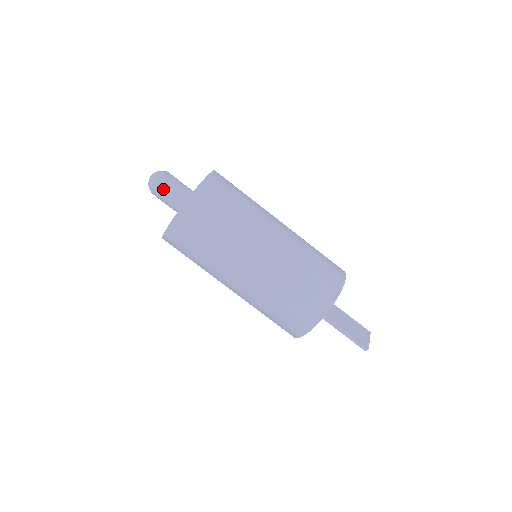
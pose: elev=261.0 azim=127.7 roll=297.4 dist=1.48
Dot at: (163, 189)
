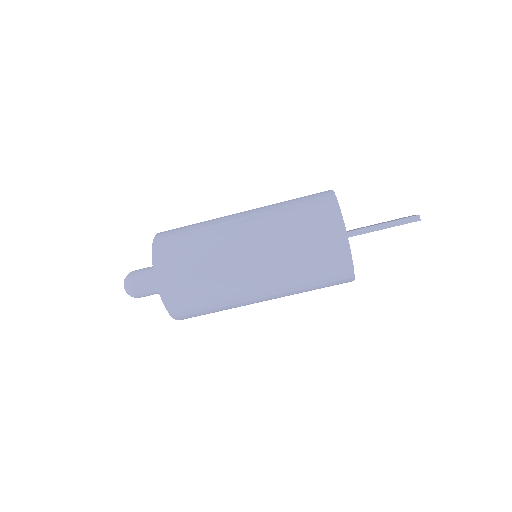
Dot at: (137, 279)
